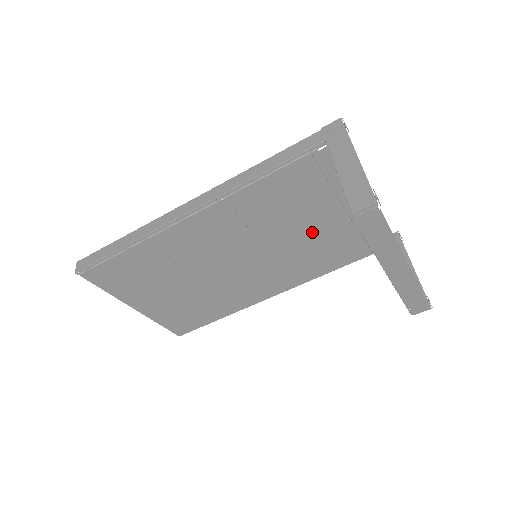
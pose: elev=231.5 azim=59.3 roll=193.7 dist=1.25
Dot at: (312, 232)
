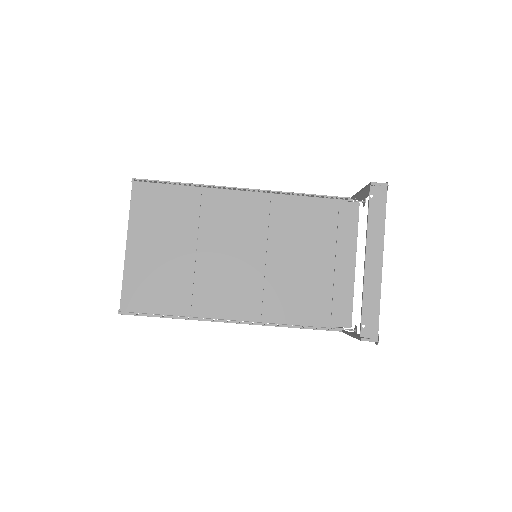
Dot at: (303, 268)
